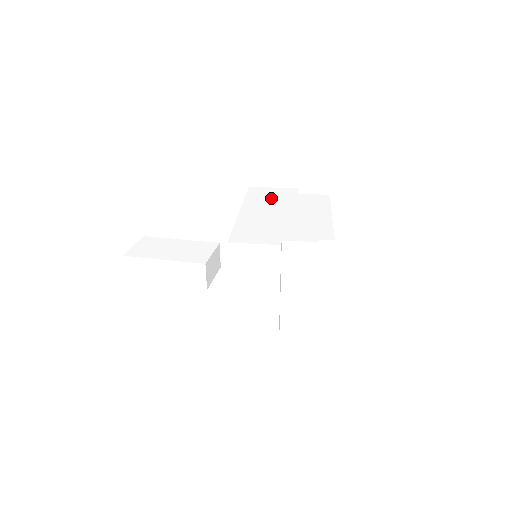
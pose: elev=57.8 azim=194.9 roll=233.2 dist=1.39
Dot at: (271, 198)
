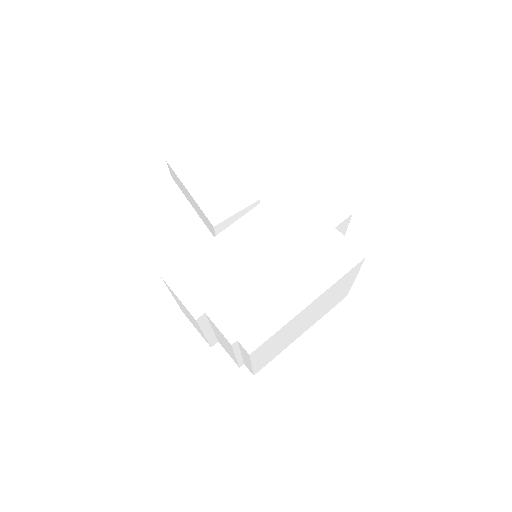
Dot at: (295, 216)
